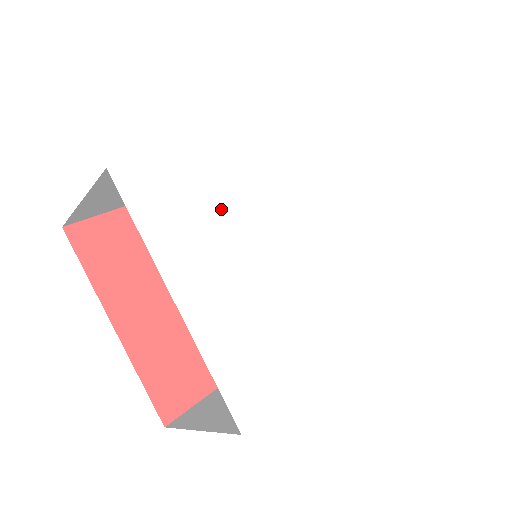
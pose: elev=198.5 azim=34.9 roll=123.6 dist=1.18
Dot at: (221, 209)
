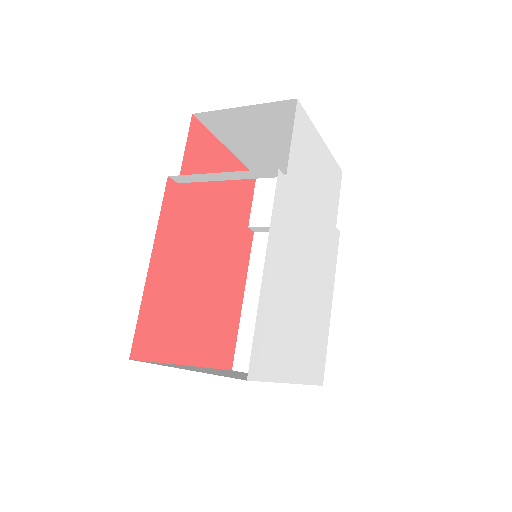
Dot at: (284, 306)
